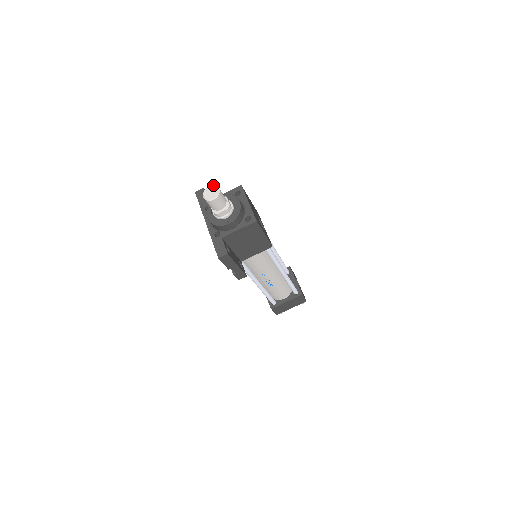
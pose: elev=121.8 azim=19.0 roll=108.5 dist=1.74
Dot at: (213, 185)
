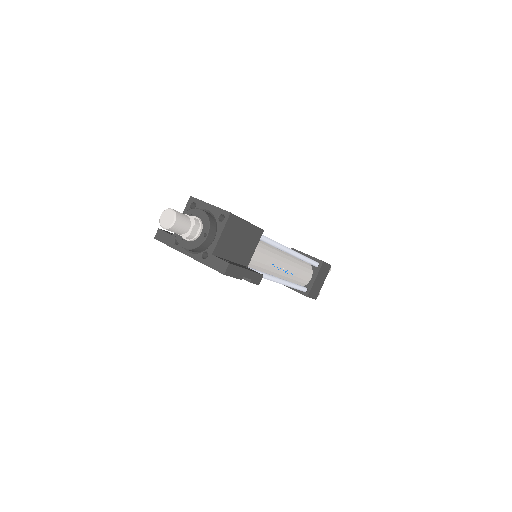
Dot at: (163, 211)
